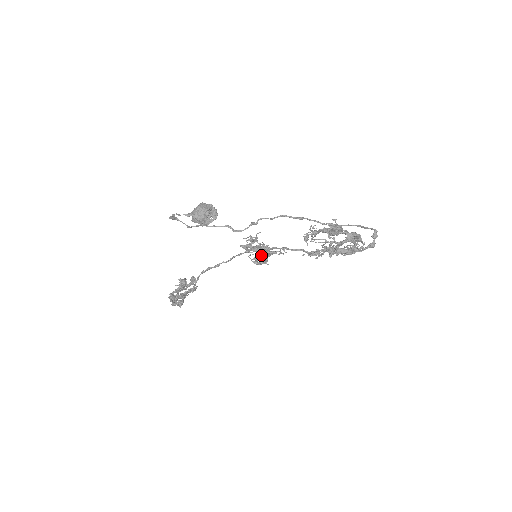
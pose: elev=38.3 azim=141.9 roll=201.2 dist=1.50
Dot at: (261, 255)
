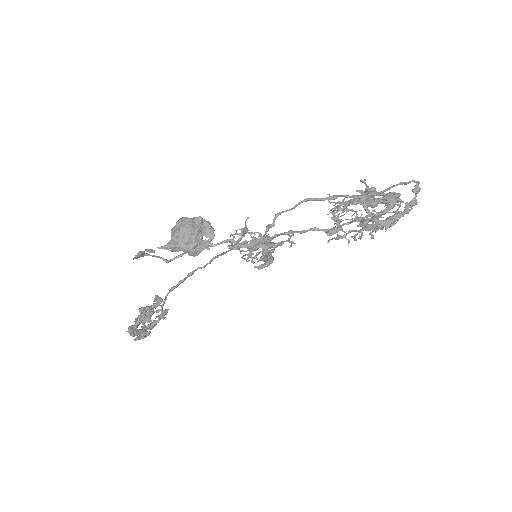
Dot at: (265, 254)
